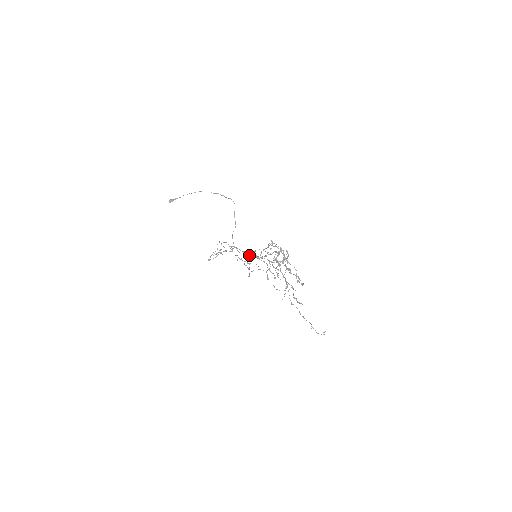
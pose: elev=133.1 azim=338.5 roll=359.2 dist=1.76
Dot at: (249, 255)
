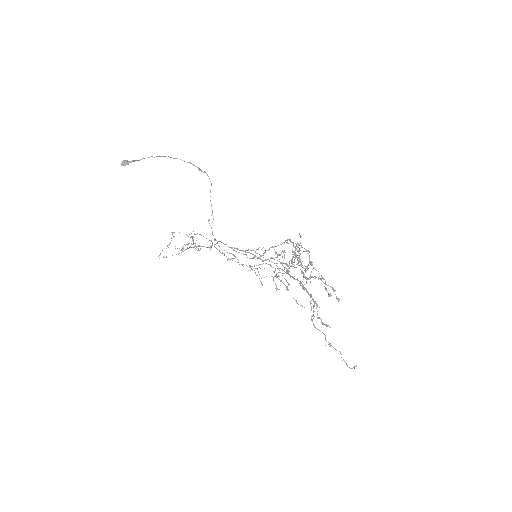
Dot at: (243, 254)
